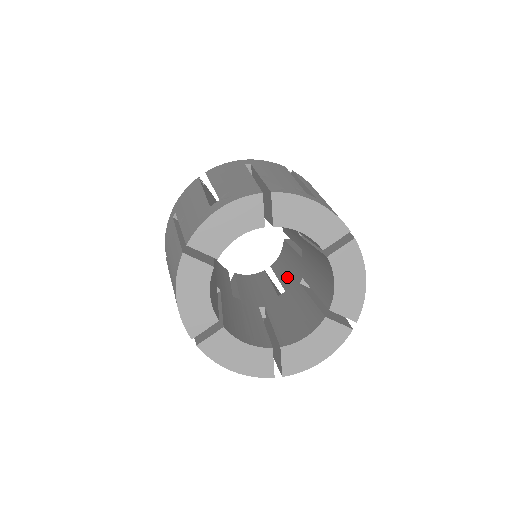
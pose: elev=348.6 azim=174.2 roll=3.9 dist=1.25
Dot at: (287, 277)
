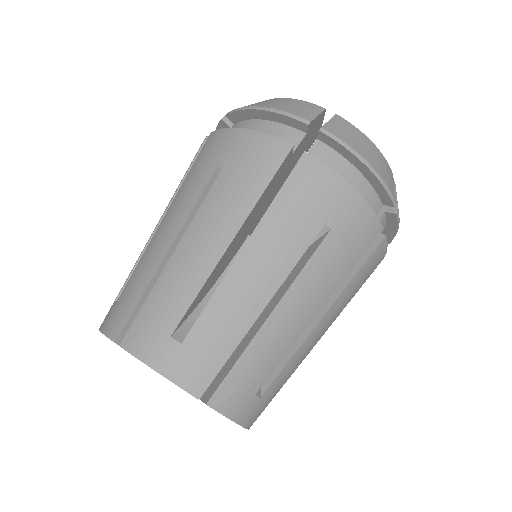
Dot at: occluded
